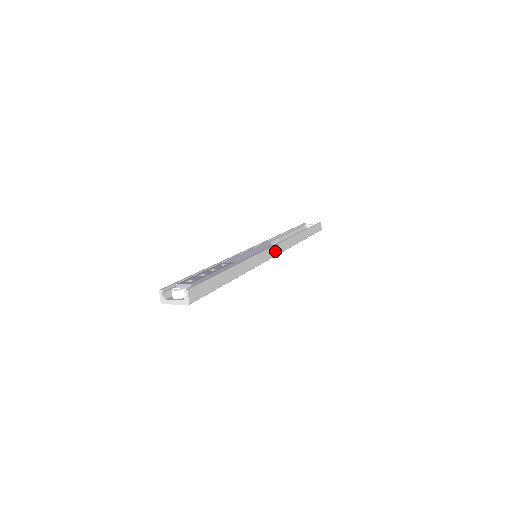
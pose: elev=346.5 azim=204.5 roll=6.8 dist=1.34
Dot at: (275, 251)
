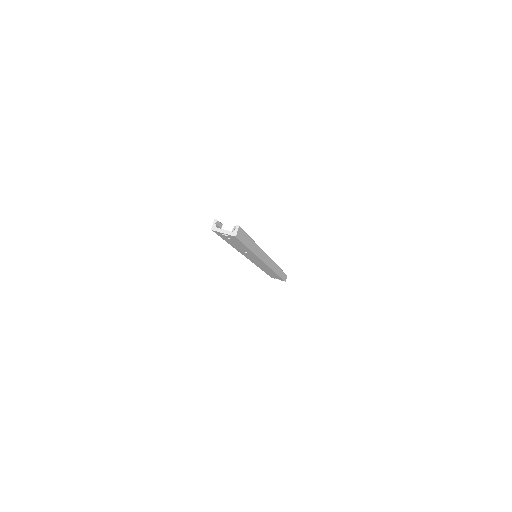
Dot at: (268, 261)
